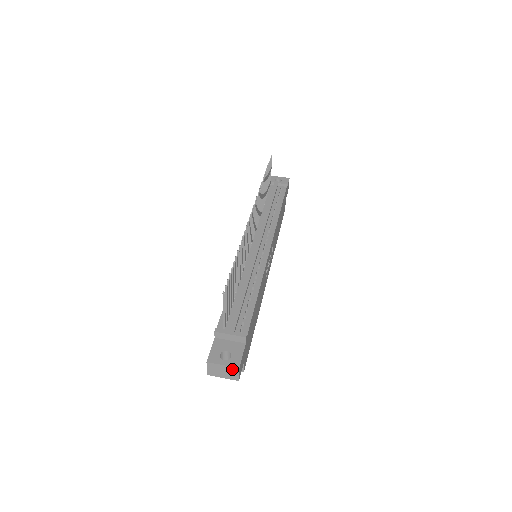
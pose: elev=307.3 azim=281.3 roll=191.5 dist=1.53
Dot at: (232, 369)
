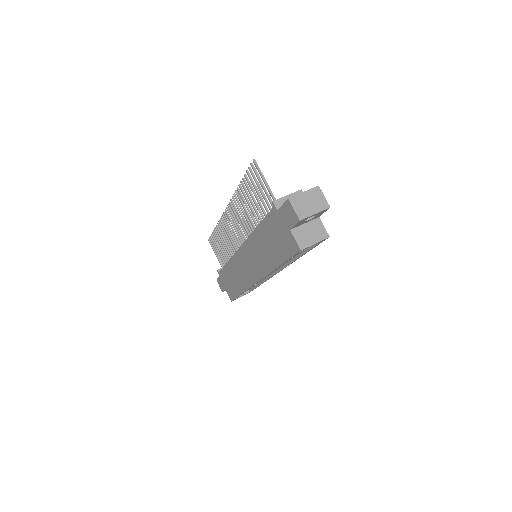
Dot at: (314, 192)
